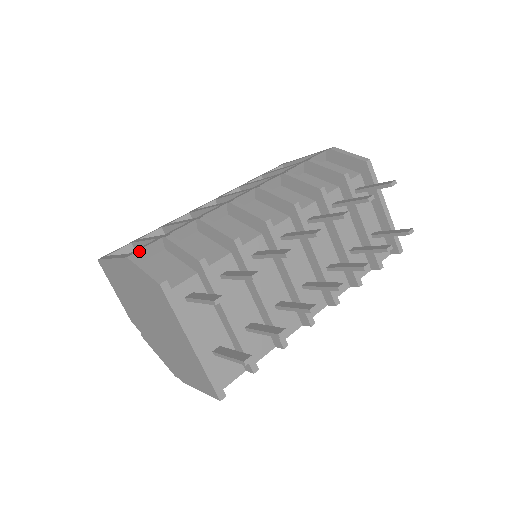
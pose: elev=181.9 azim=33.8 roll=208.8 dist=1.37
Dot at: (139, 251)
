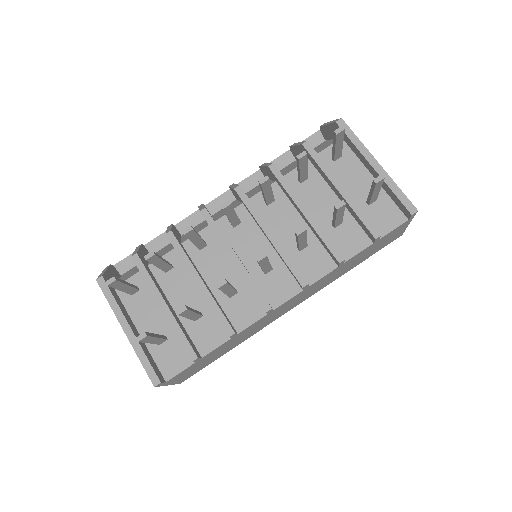
Dot at: (120, 263)
